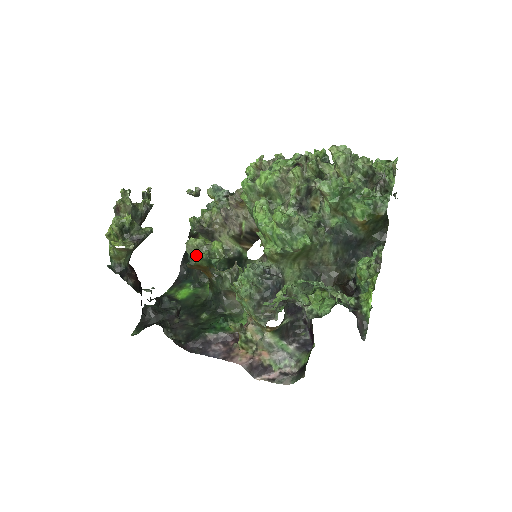
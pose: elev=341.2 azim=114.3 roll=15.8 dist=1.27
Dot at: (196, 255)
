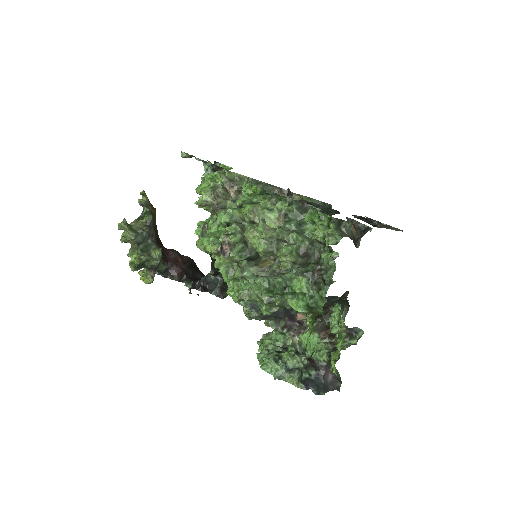
Dot at: (209, 253)
